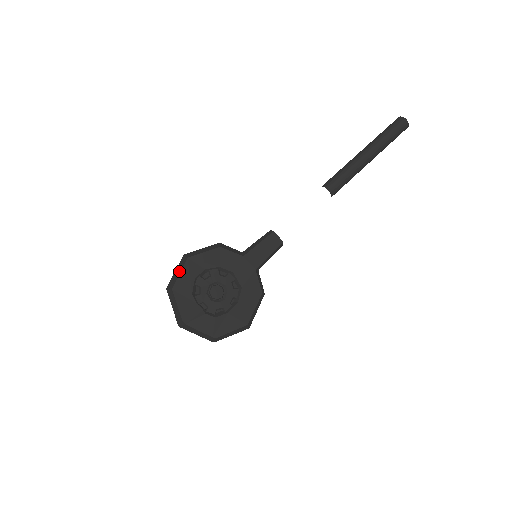
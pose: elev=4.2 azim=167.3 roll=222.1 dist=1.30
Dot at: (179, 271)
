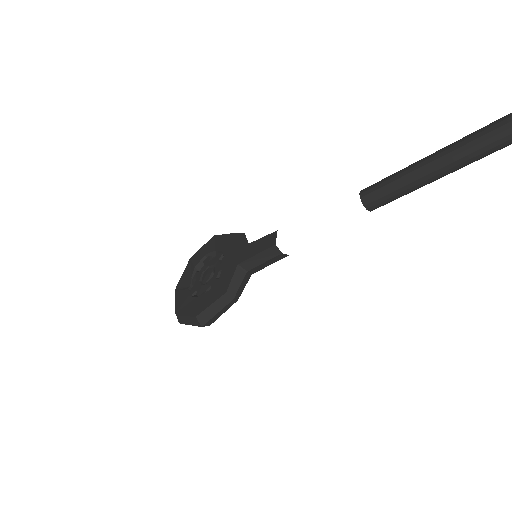
Dot at: (205, 246)
